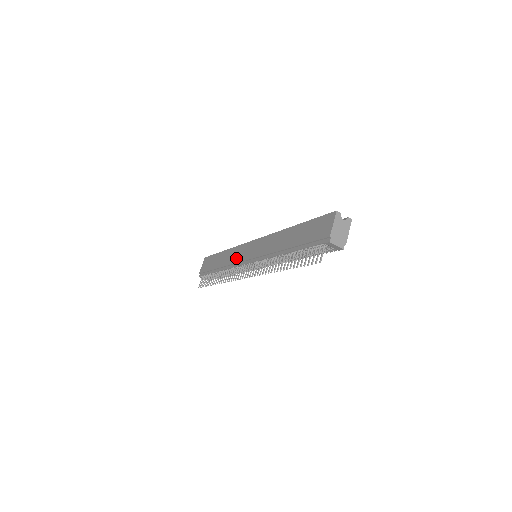
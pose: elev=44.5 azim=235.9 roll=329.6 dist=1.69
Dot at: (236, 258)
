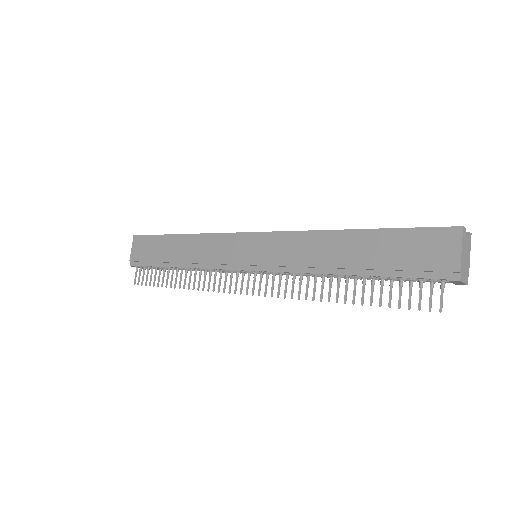
Dot at: (216, 255)
